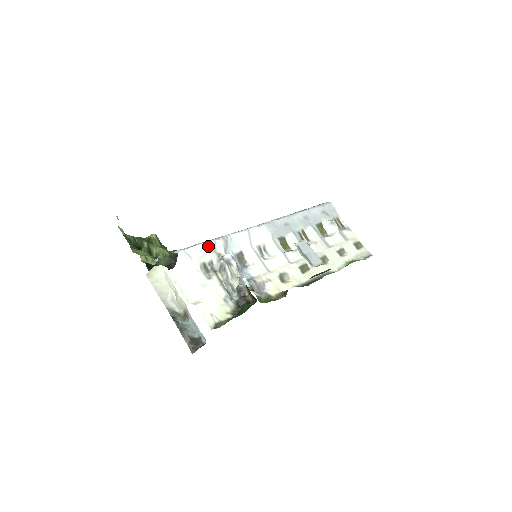
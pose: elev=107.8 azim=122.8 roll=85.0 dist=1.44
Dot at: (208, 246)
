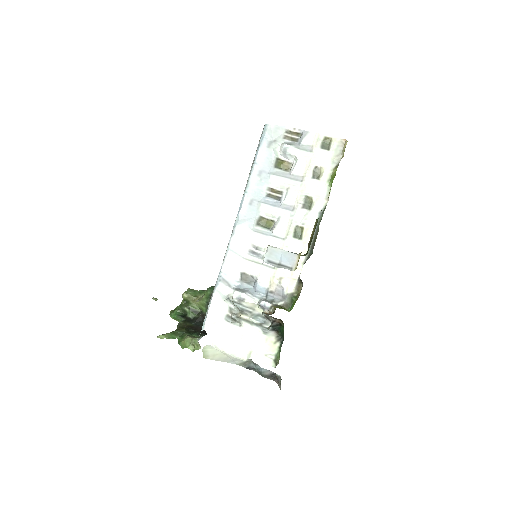
Dot at: (216, 300)
